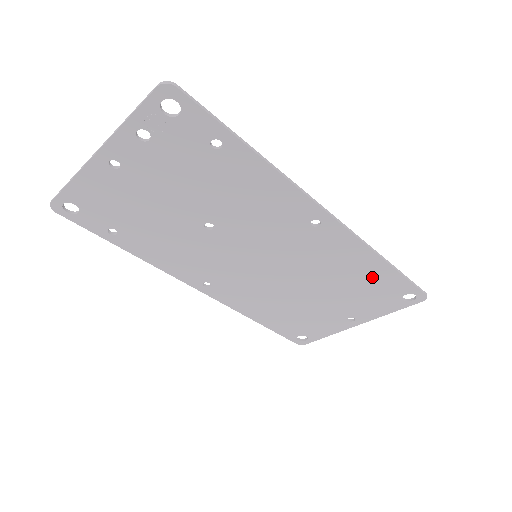
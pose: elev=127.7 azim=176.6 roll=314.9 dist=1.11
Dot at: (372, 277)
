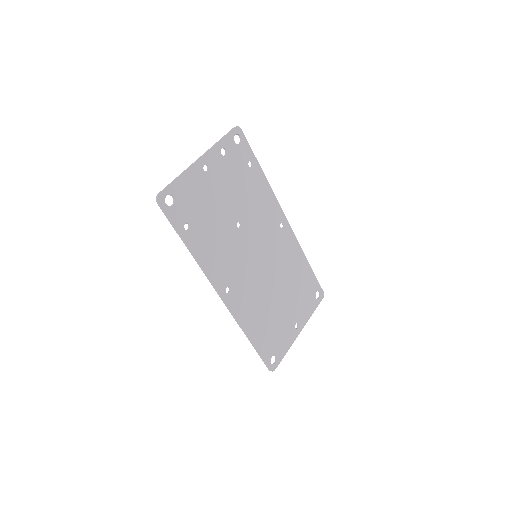
Dot at: (303, 275)
